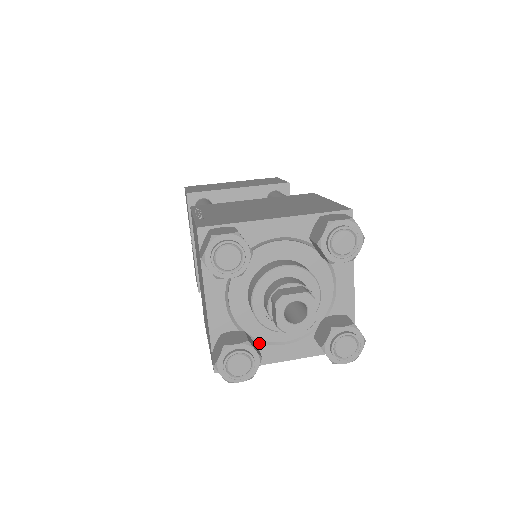
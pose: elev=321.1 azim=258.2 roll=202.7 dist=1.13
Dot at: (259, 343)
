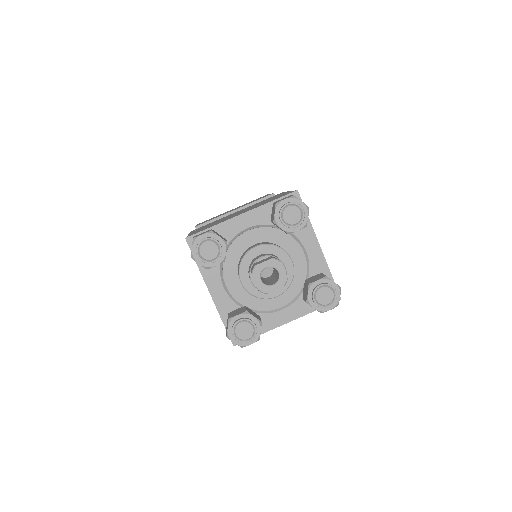
Dot at: (261, 314)
